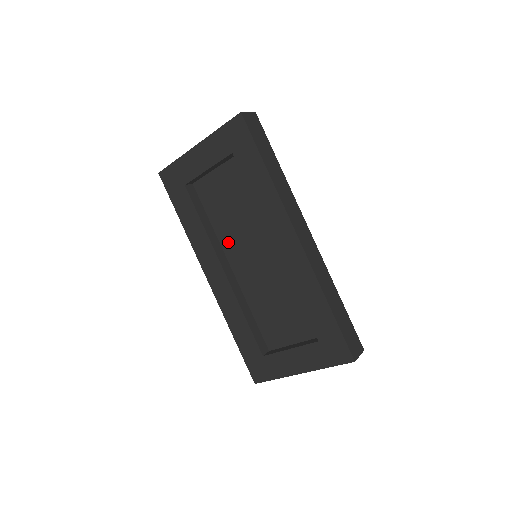
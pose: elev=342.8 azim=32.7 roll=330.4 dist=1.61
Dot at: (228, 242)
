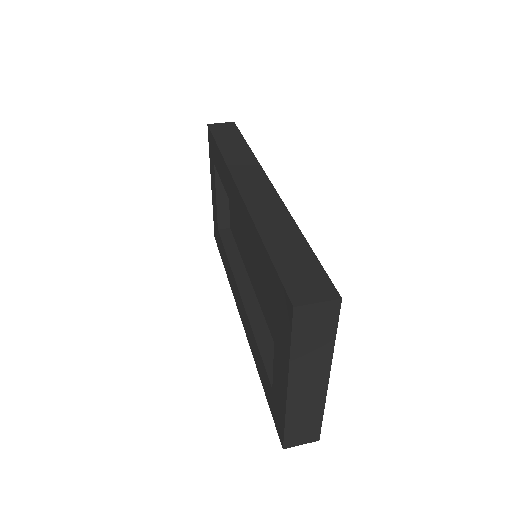
Dot at: (247, 262)
